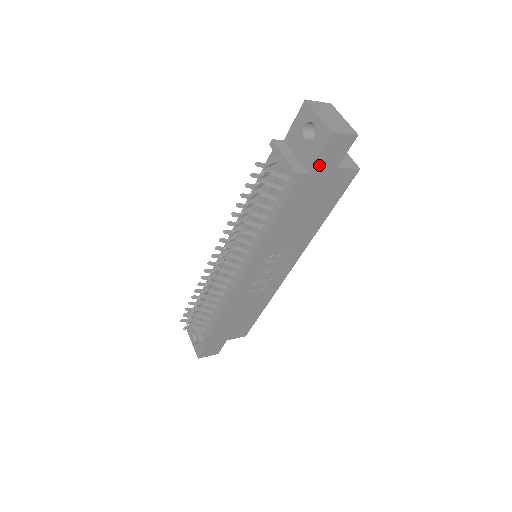
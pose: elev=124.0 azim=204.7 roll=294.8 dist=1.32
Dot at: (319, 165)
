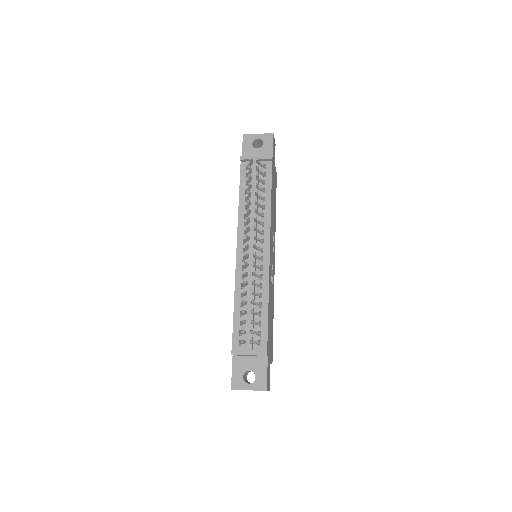
Dot at: (273, 156)
